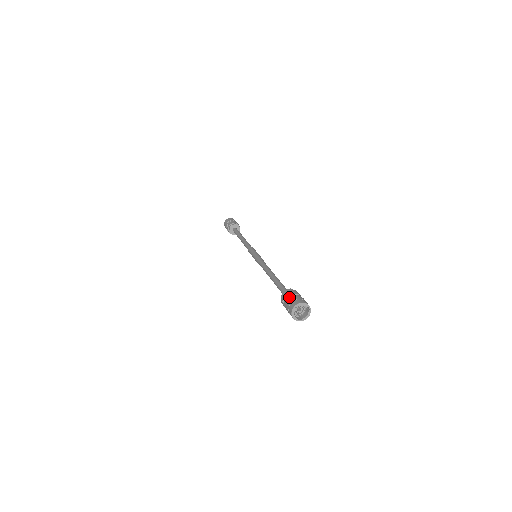
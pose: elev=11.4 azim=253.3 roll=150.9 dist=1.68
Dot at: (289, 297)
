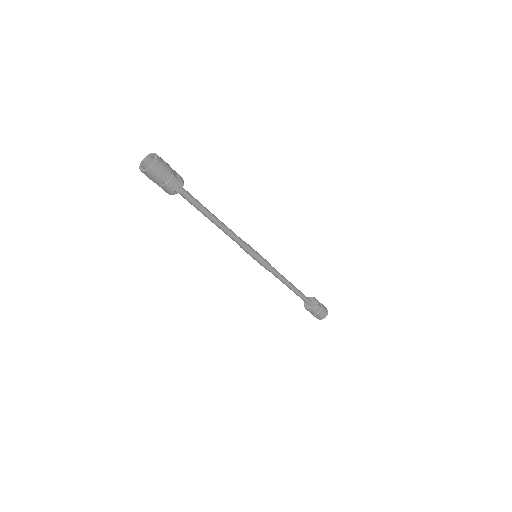
Dot at: occluded
